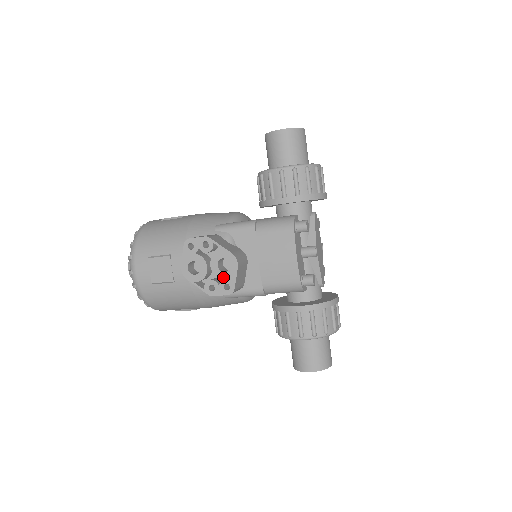
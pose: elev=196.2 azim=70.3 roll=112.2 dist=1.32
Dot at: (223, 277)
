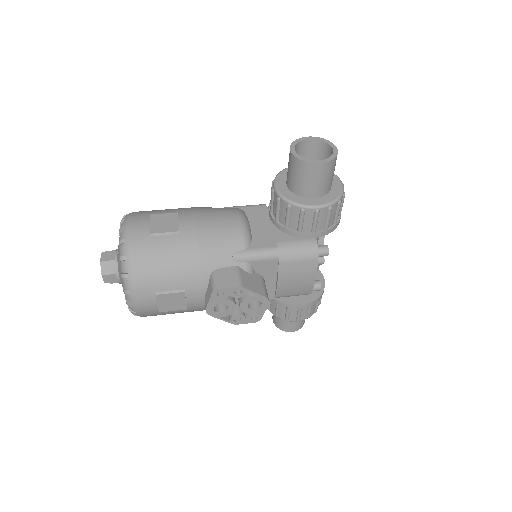
Dot at: (252, 312)
